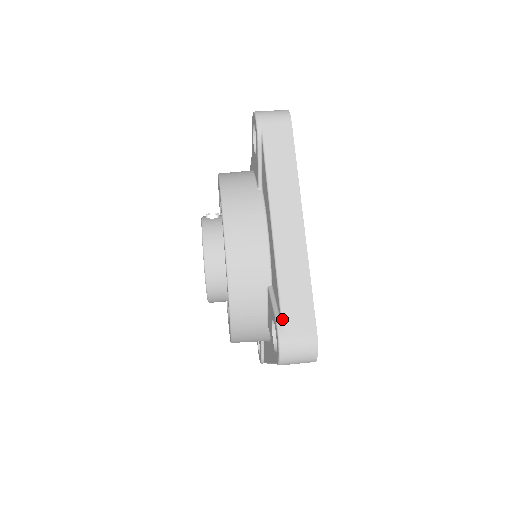
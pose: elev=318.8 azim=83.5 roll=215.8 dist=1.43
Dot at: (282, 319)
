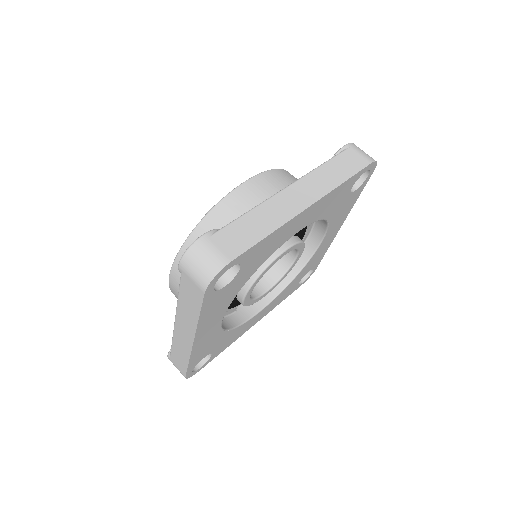
Dot at: (170, 354)
